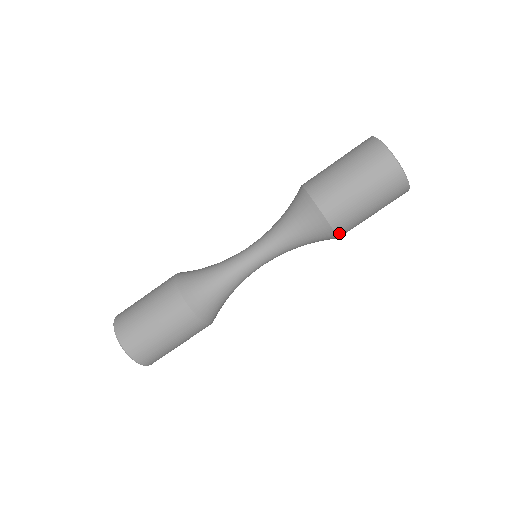
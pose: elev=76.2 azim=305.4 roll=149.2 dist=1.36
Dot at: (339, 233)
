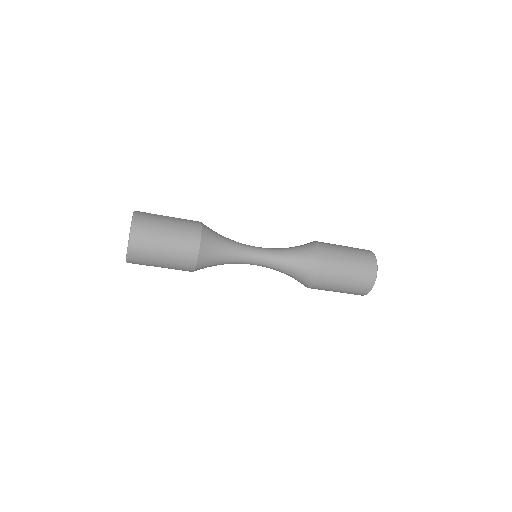
Dot at: occluded
